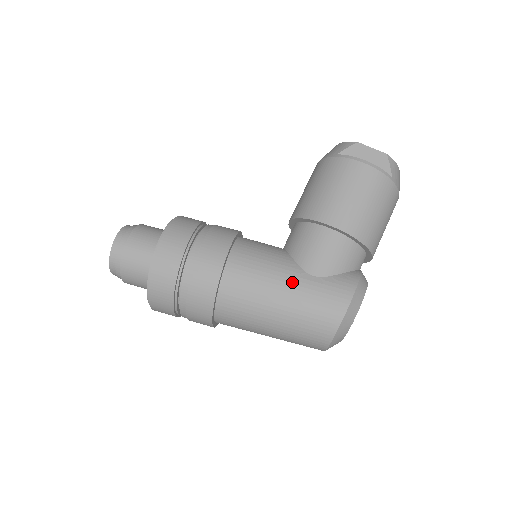
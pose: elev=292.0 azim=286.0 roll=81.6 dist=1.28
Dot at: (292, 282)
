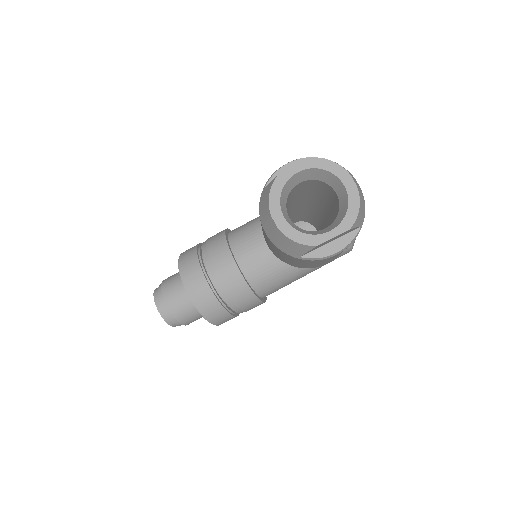
Dot at: occluded
